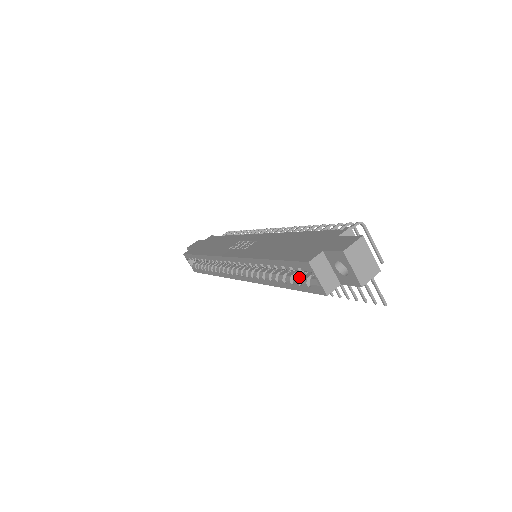
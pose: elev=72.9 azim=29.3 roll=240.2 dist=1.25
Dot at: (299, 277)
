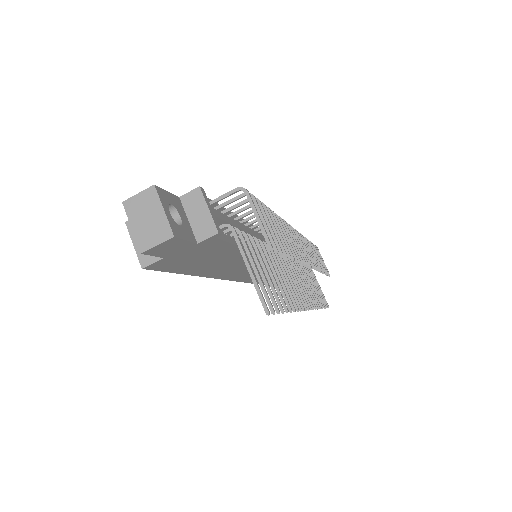
Dot at: occluded
